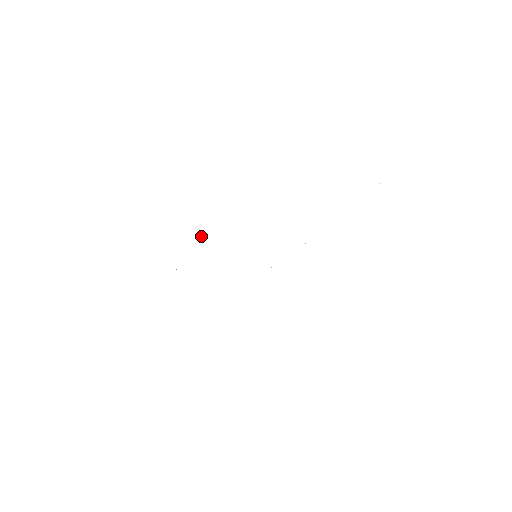
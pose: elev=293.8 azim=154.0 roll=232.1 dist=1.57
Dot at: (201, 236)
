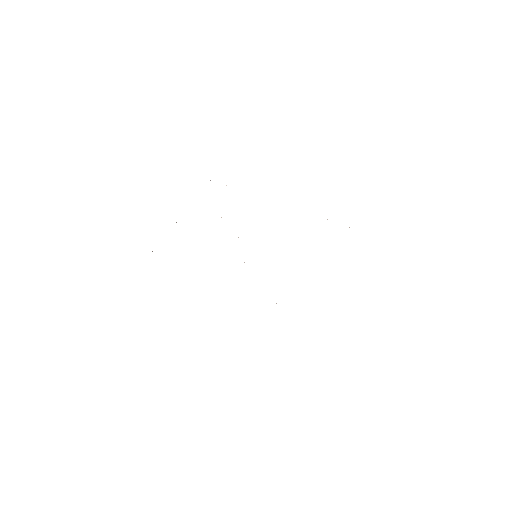
Dot at: occluded
